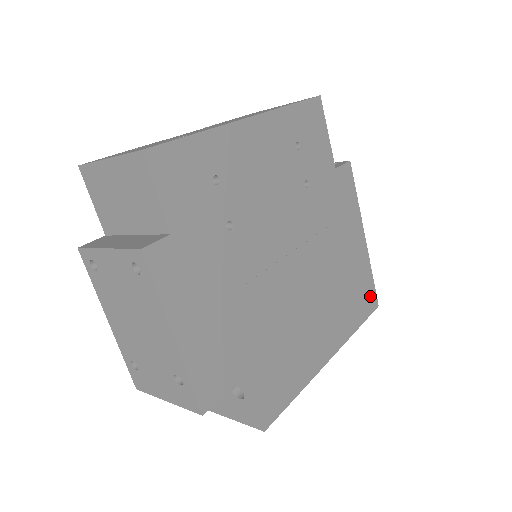
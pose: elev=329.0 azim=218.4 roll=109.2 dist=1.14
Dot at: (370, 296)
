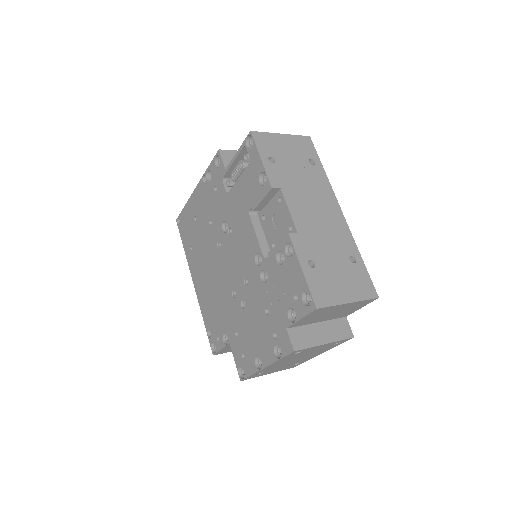
Dot at: occluded
